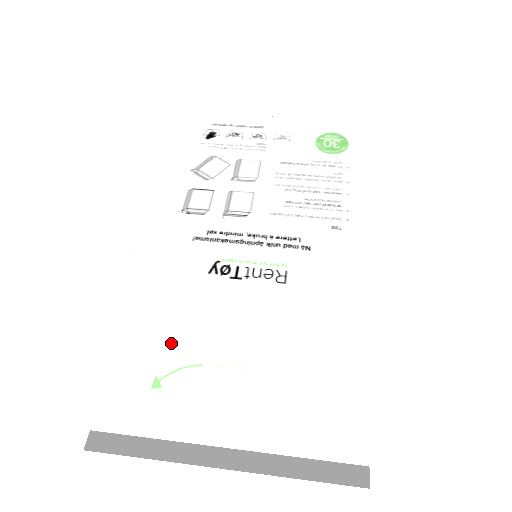
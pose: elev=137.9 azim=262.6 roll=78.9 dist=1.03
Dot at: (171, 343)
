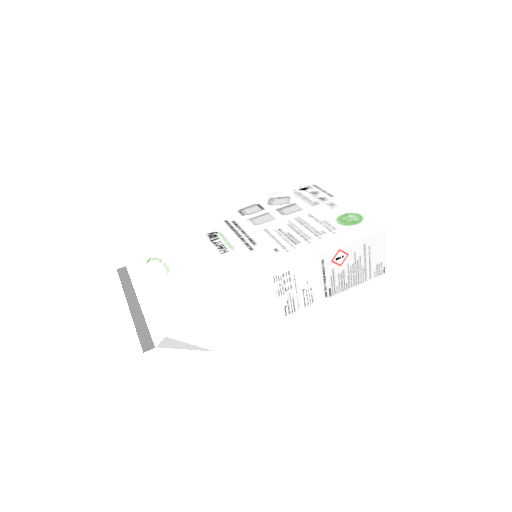
Dot at: (164, 247)
